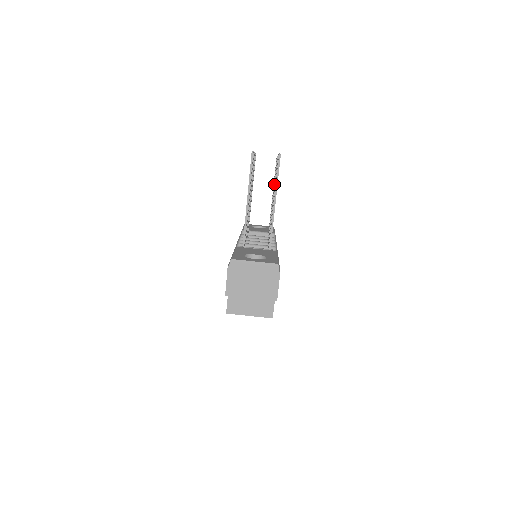
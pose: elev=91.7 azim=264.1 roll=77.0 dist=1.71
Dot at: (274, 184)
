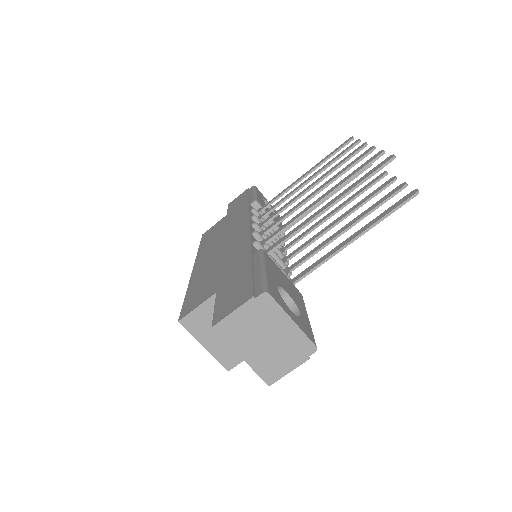
Dot at: (352, 198)
